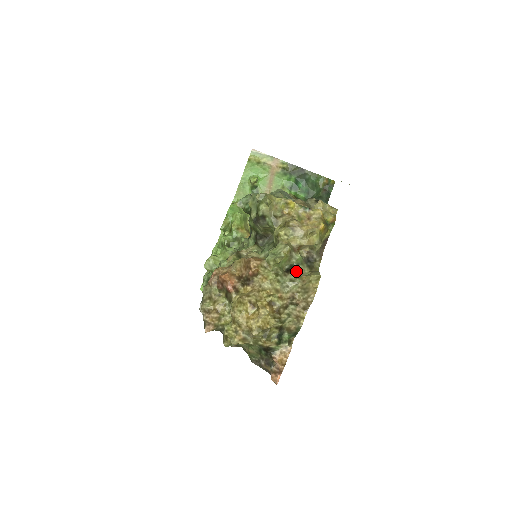
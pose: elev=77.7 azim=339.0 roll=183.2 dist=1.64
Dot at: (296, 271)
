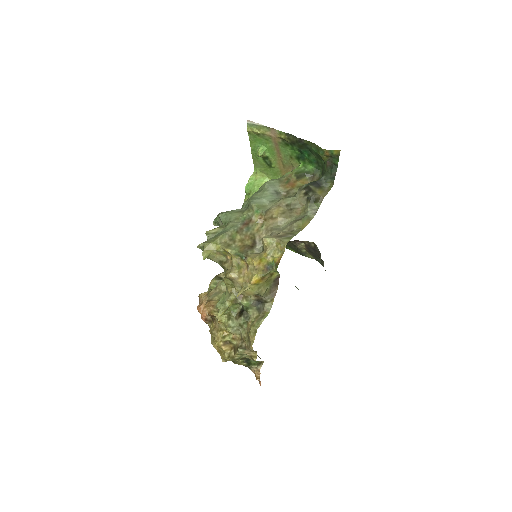
Dot at: (245, 315)
